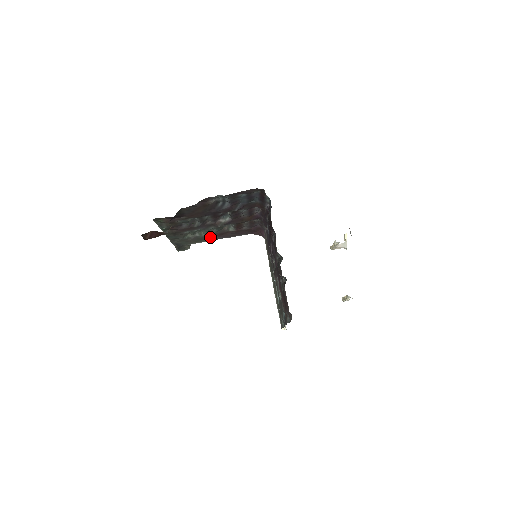
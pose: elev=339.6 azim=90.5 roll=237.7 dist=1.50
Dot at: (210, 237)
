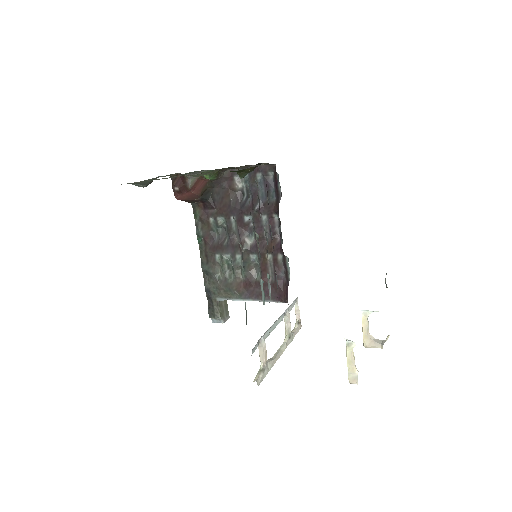
Dot at: (238, 288)
